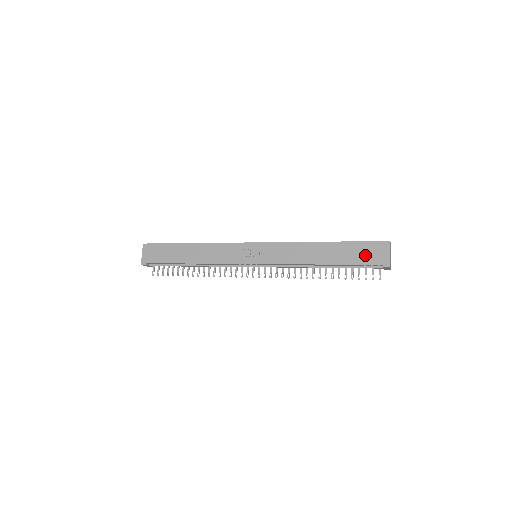
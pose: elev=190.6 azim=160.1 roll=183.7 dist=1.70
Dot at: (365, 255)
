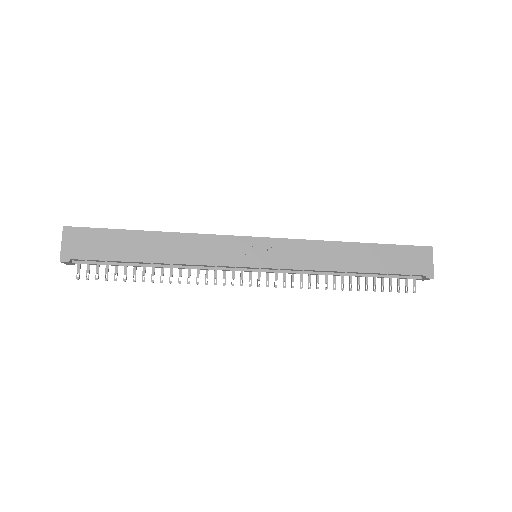
Dot at: (405, 262)
